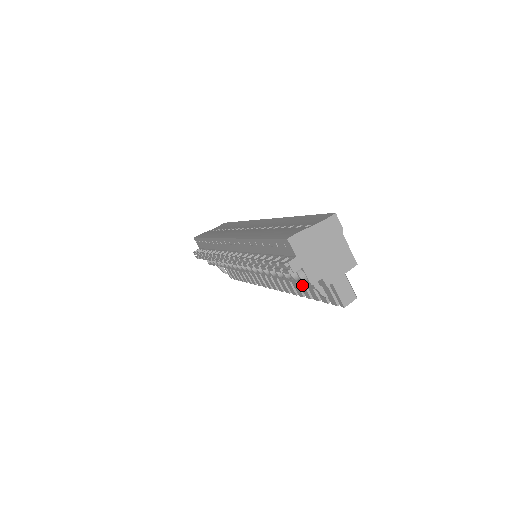
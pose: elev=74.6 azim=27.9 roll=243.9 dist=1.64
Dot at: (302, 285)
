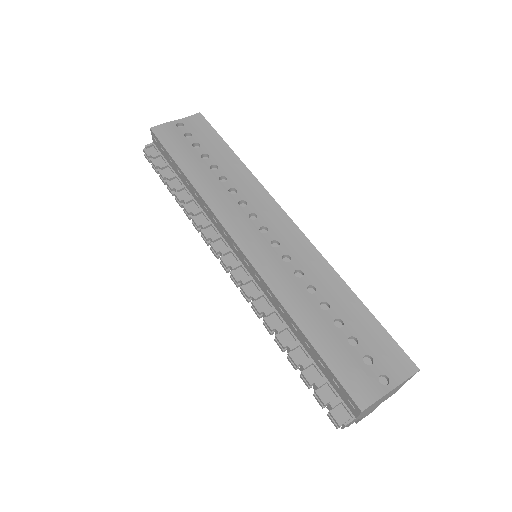
Dot at: occluded
